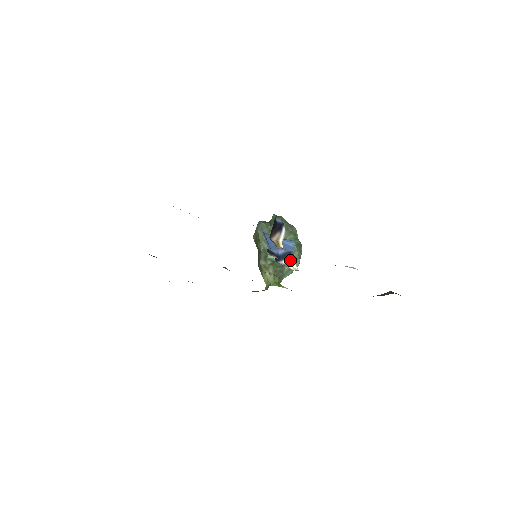
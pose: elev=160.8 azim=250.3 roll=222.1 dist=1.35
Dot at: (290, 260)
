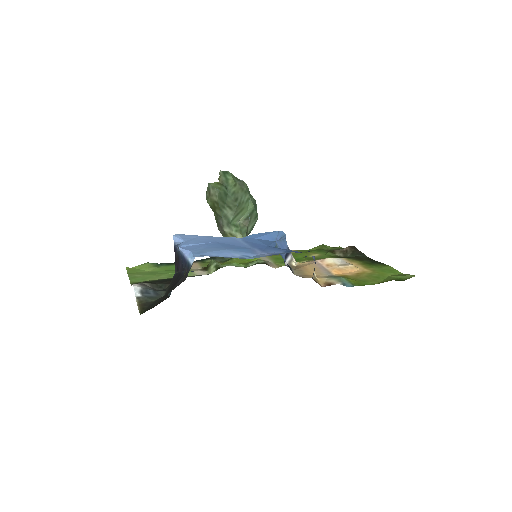
Dot at: (291, 257)
